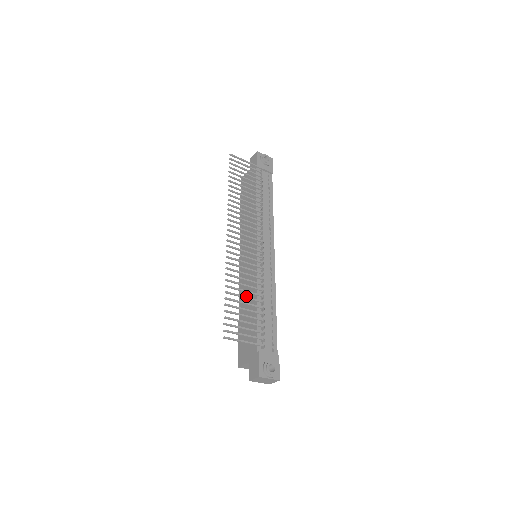
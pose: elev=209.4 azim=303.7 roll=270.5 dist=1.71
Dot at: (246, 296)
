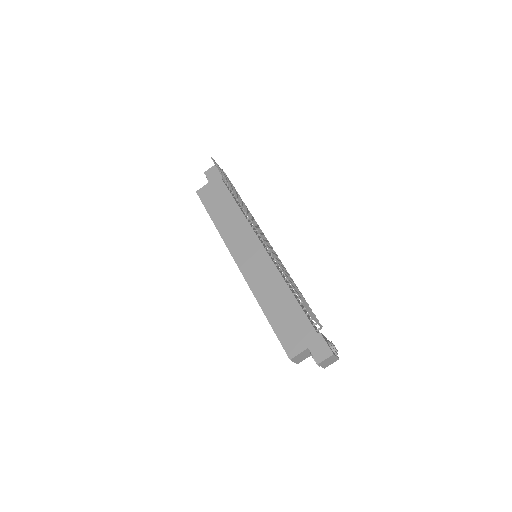
Dot at: (268, 291)
